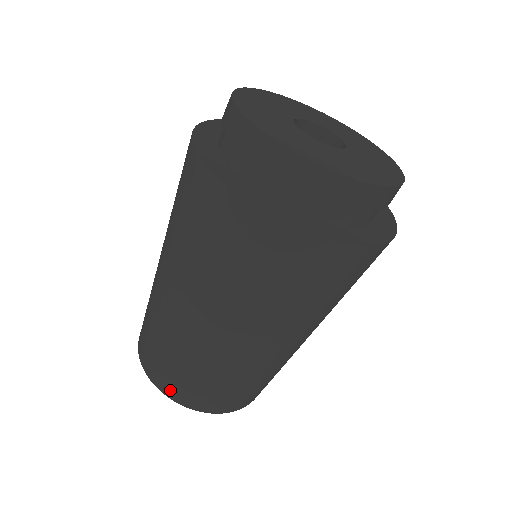
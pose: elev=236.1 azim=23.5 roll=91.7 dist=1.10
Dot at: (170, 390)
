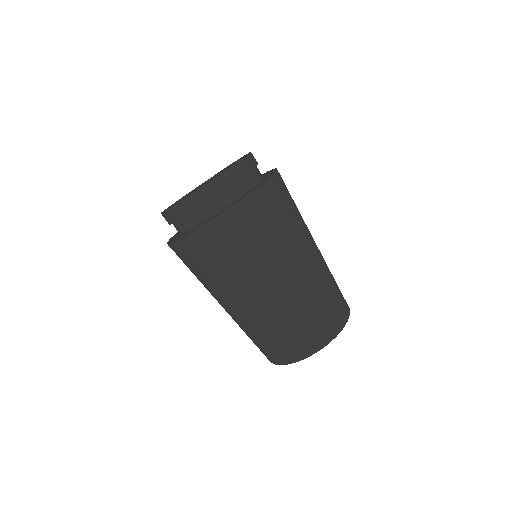
Dot at: (269, 358)
